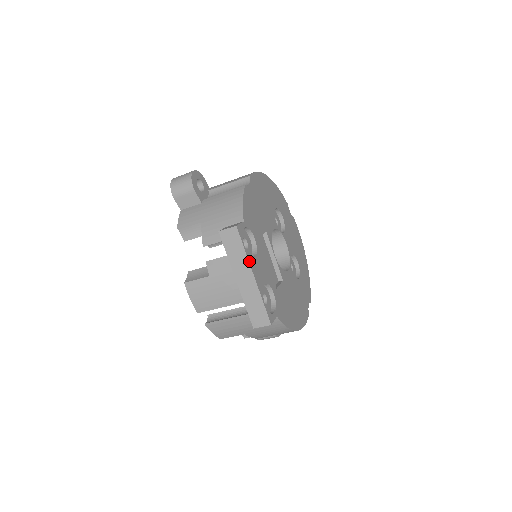
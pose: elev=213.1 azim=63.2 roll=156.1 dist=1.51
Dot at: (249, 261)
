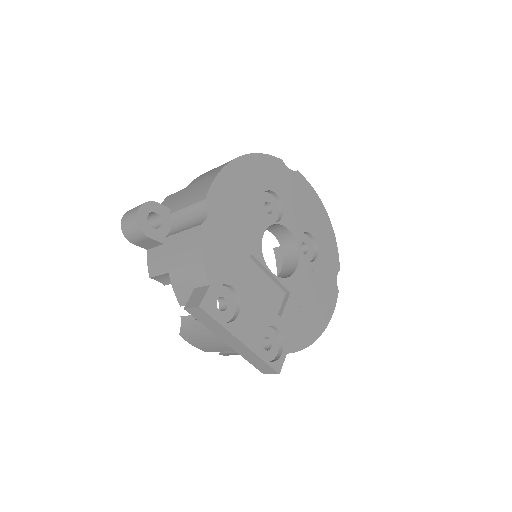
Dot at: (230, 331)
